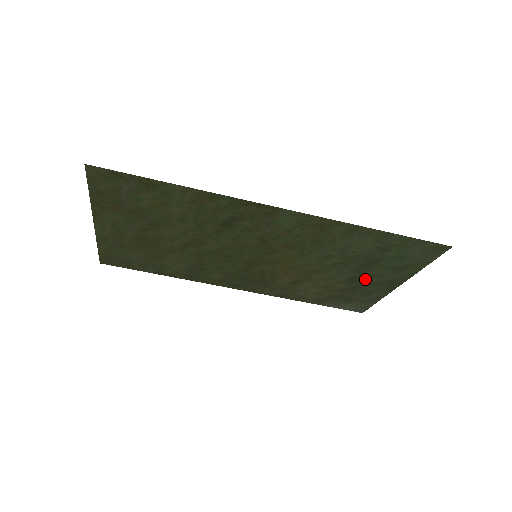
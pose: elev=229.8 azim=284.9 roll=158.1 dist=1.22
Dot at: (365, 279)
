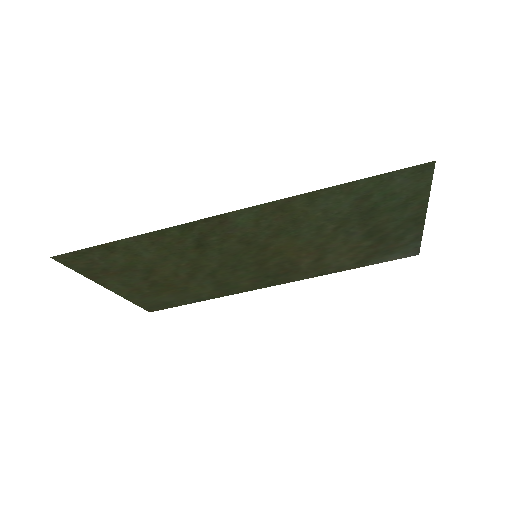
Dot at: (381, 228)
